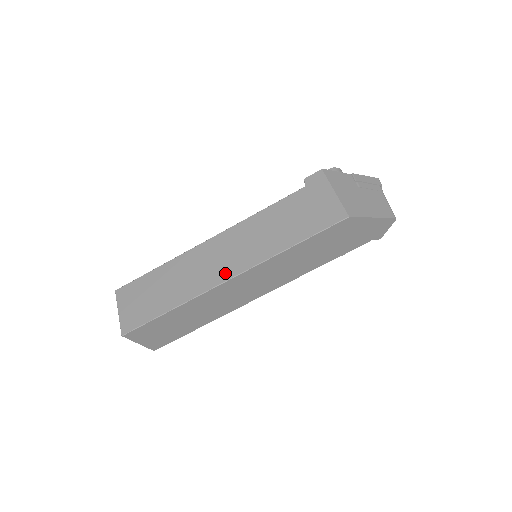
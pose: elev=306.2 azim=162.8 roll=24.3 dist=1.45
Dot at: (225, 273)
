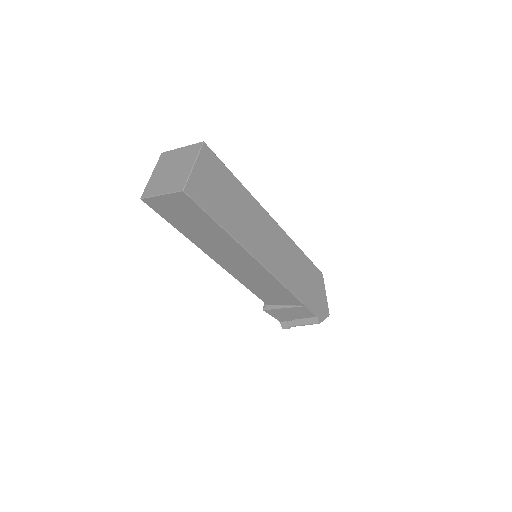
Dot at: occluded
